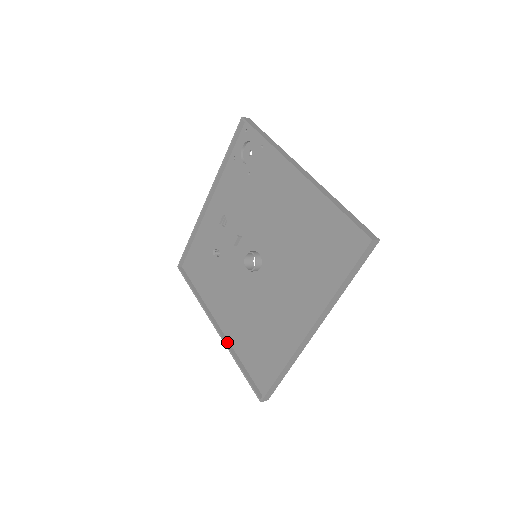
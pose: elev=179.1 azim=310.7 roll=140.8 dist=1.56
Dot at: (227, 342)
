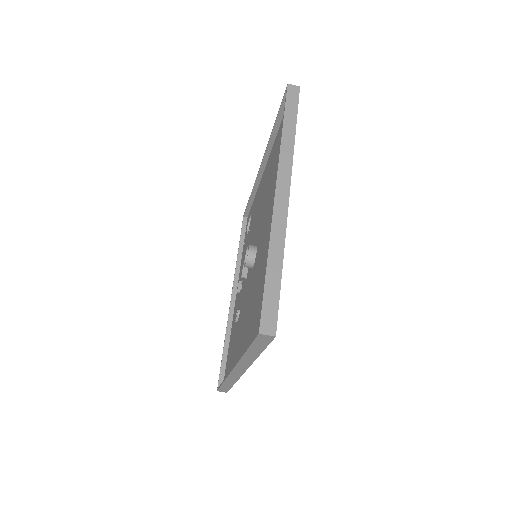
Dot at: occluded
